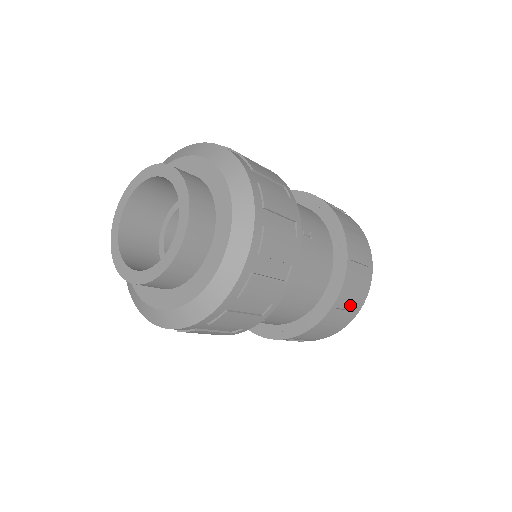
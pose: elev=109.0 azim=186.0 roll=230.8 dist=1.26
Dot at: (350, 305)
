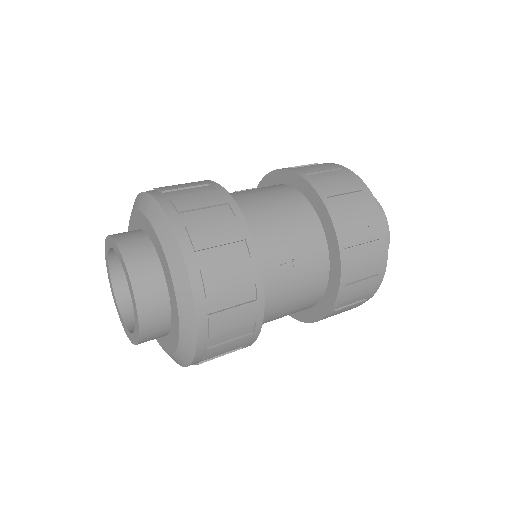
Dot at: (357, 299)
